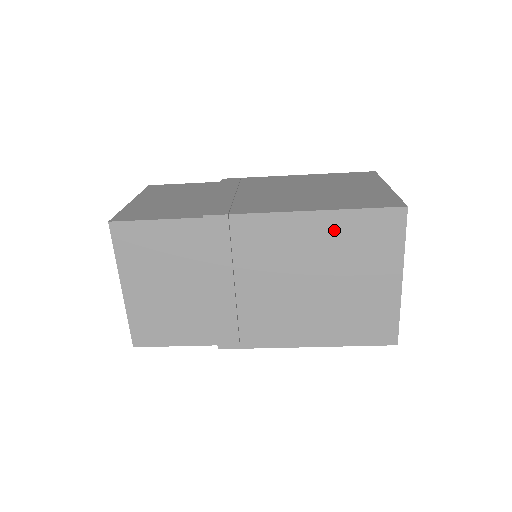
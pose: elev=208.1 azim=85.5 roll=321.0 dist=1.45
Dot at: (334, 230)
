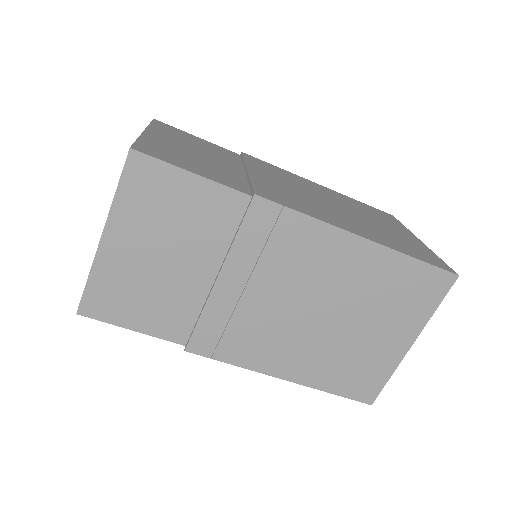
Dot at: (381, 270)
